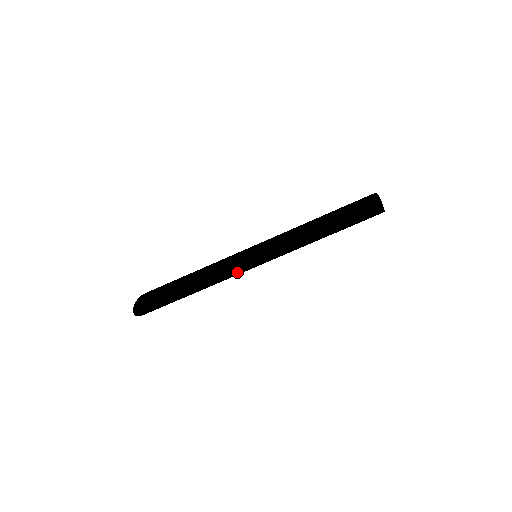
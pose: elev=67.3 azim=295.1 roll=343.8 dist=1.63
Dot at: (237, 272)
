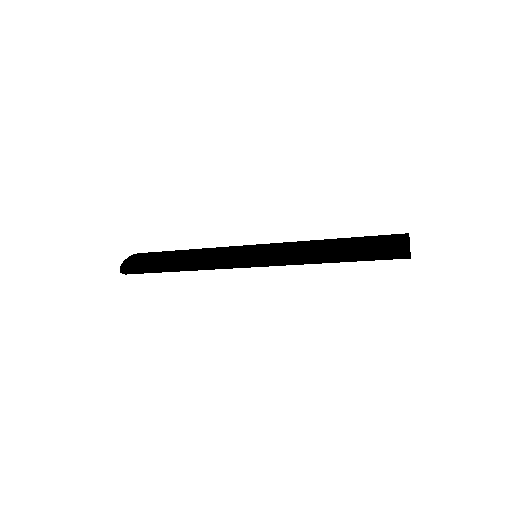
Dot at: (231, 267)
